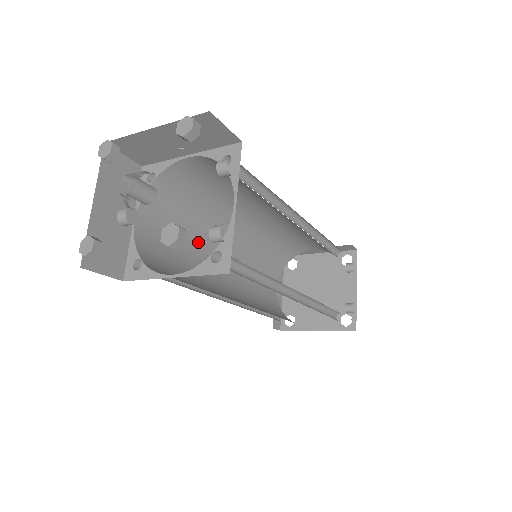
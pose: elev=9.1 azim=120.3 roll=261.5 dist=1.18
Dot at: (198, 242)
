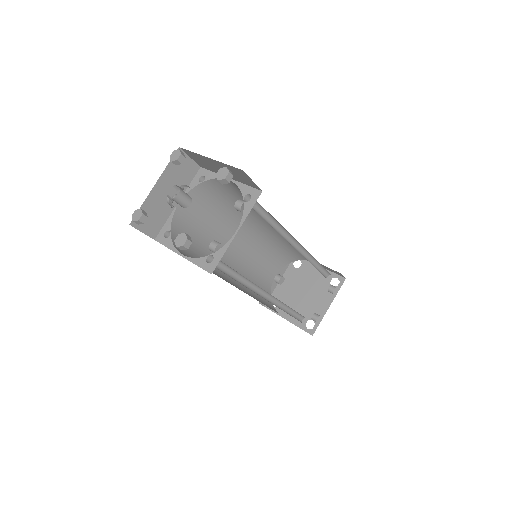
Dot at: (222, 228)
